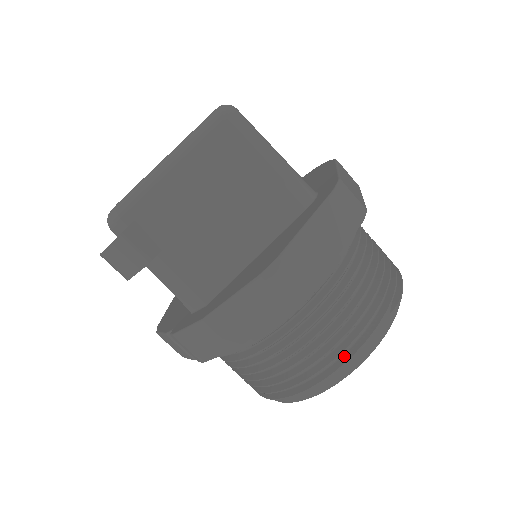
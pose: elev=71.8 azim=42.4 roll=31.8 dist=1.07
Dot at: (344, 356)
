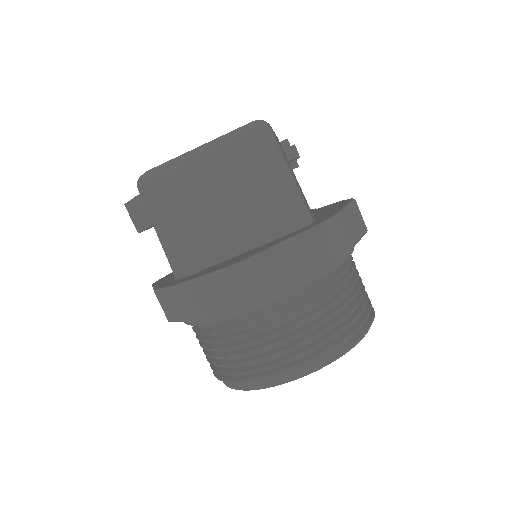
Dot at: (280, 367)
